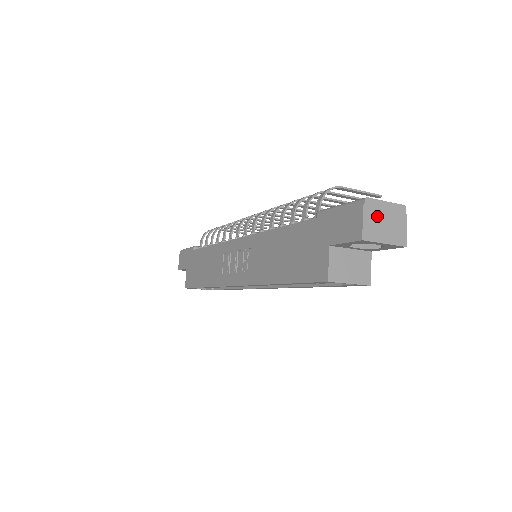
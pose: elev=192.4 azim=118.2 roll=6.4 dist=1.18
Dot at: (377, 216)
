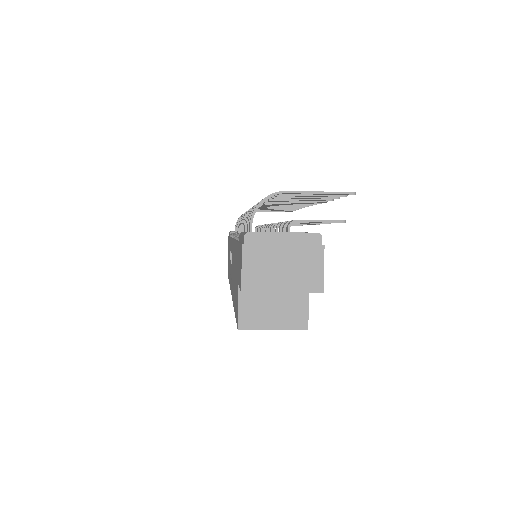
Dot at: (267, 256)
